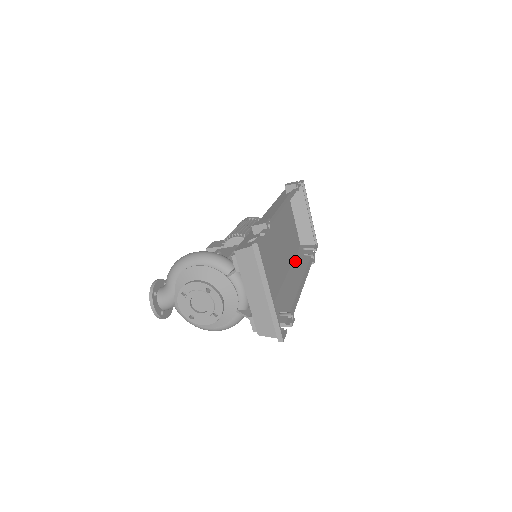
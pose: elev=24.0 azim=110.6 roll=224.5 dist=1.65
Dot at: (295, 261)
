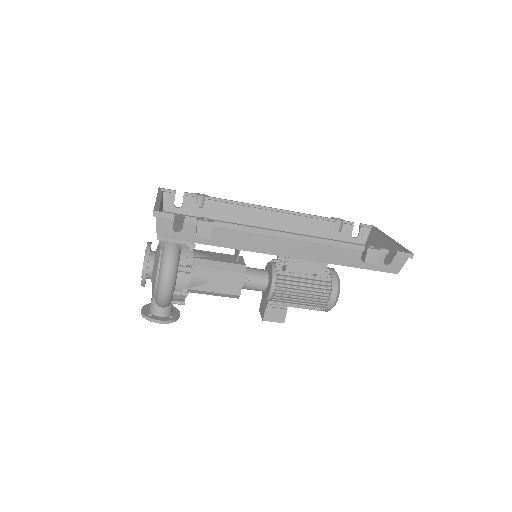
Dot at: (341, 260)
